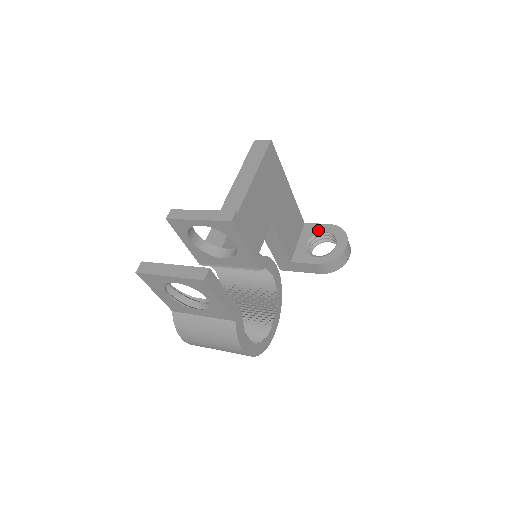
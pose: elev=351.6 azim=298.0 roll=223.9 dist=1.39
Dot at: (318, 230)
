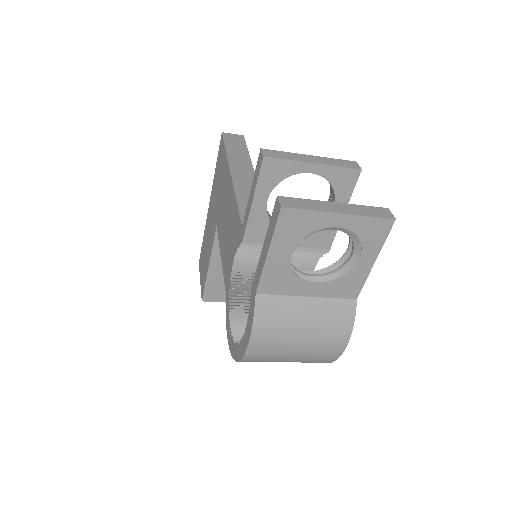
Dot at: occluded
